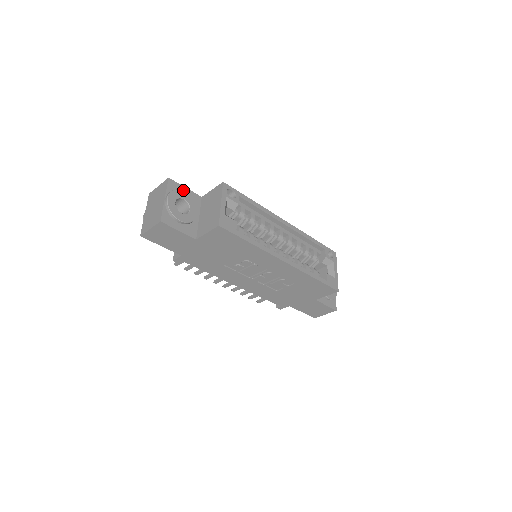
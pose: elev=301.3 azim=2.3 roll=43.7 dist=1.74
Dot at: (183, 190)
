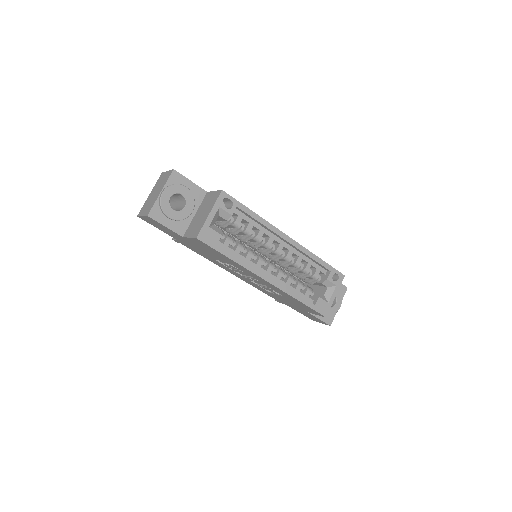
Dot at: (187, 183)
